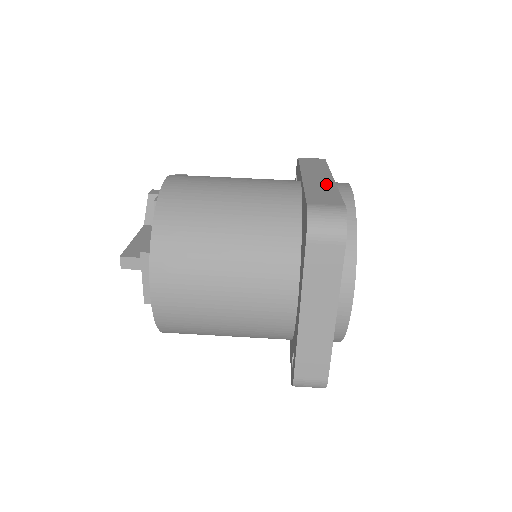
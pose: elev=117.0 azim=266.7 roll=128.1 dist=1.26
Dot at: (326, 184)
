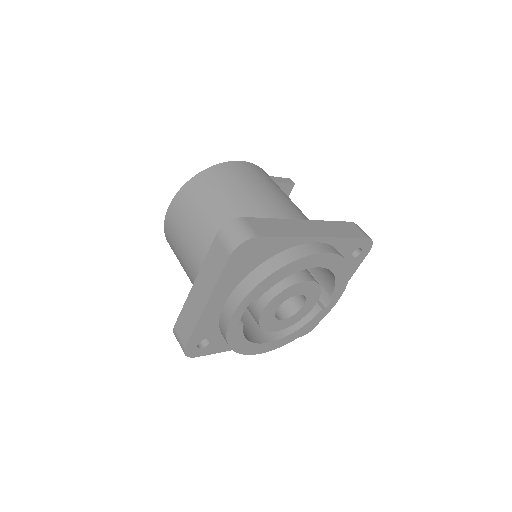
Dot at: (299, 231)
